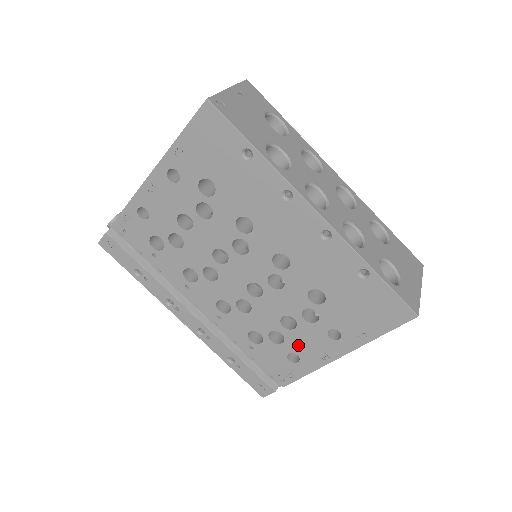
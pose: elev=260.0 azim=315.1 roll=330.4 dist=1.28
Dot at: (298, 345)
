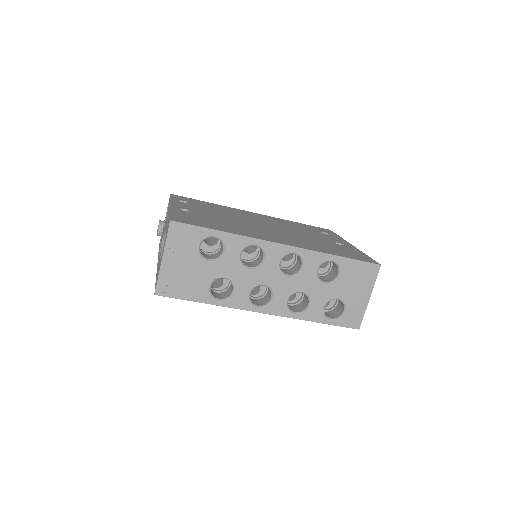
Dot at: occluded
